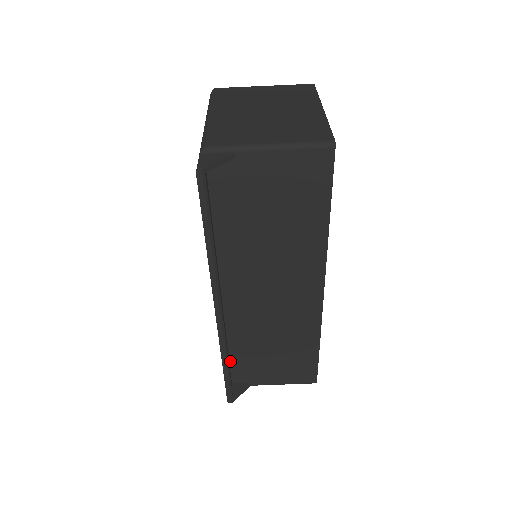
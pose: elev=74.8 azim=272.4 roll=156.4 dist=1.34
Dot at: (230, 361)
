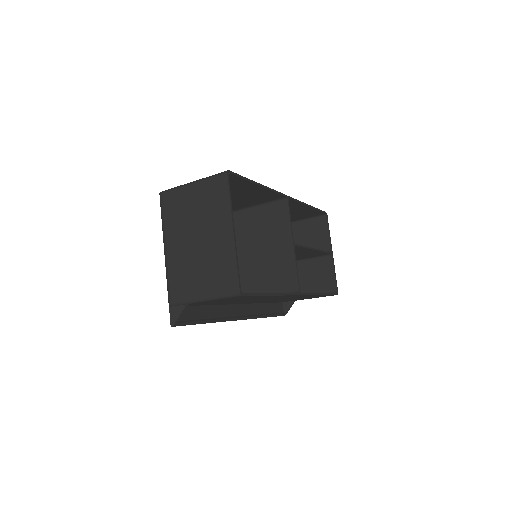
Dot at: (272, 302)
